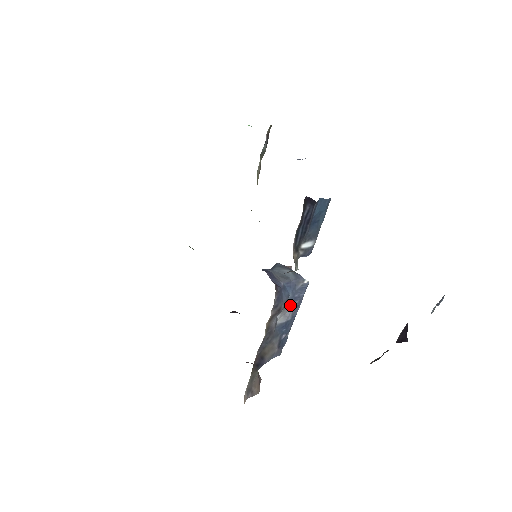
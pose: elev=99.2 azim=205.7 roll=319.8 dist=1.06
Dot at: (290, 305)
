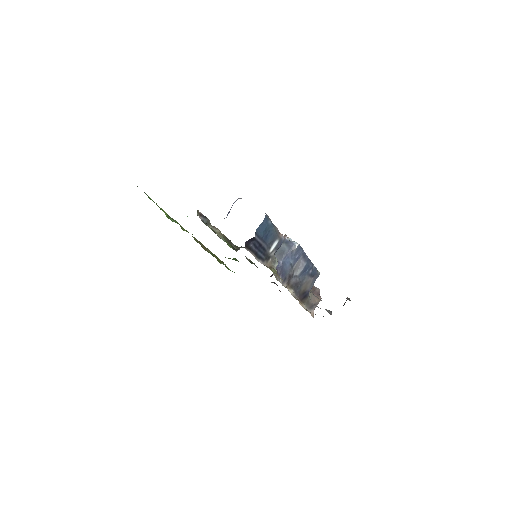
Dot at: (297, 263)
